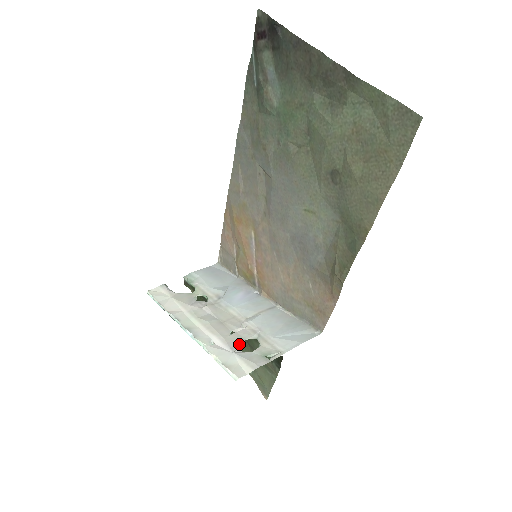
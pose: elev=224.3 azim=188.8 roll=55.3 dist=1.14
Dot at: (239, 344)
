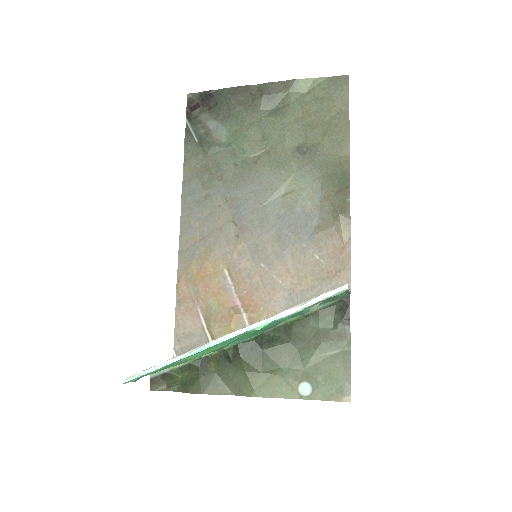
Dot at: occluded
